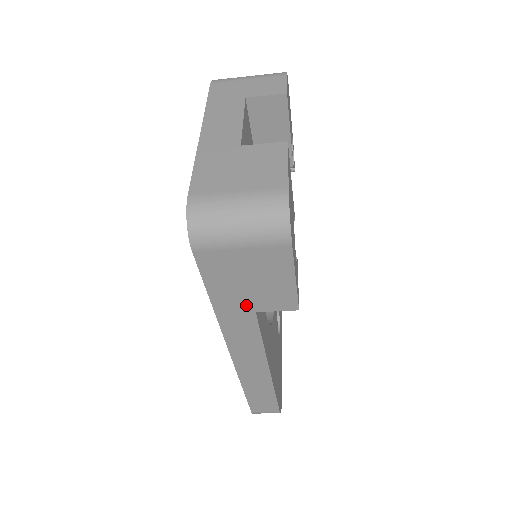
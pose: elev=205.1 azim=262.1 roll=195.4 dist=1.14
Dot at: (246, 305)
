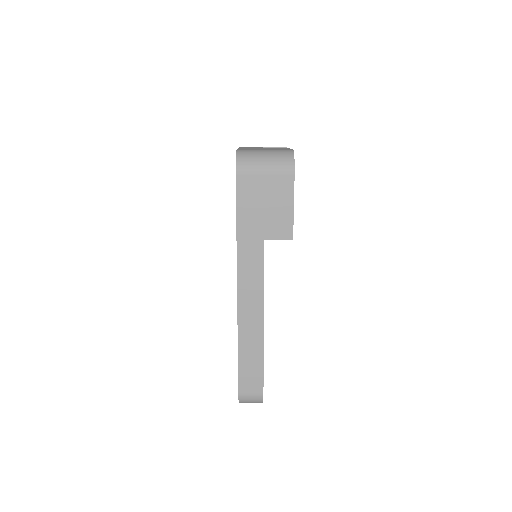
Dot at: (259, 231)
